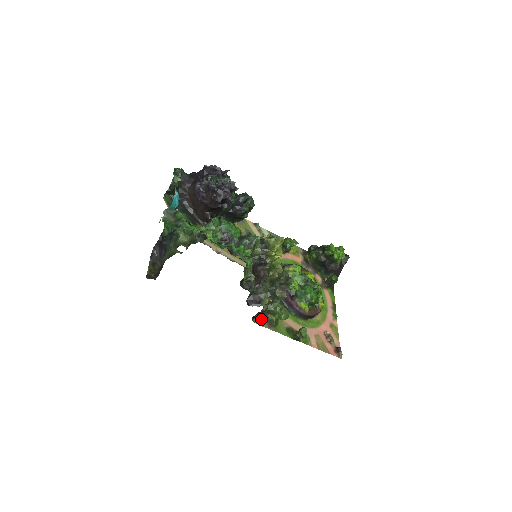
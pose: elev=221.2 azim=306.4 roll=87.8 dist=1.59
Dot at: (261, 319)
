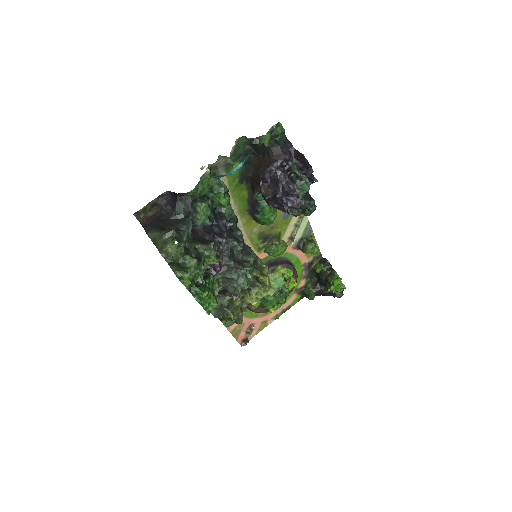
Dot at: occluded
